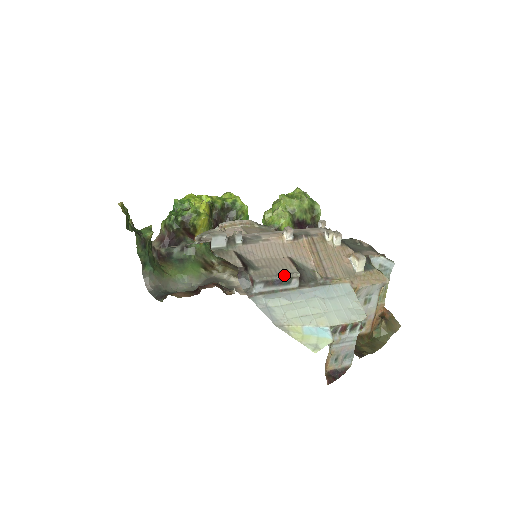
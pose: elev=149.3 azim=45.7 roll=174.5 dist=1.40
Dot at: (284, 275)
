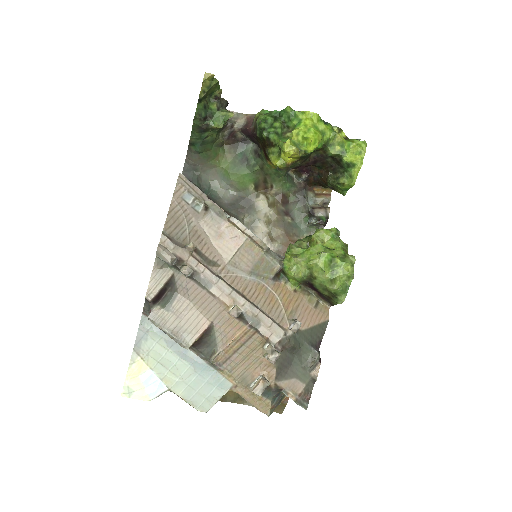
Dot at: (174, 337)
